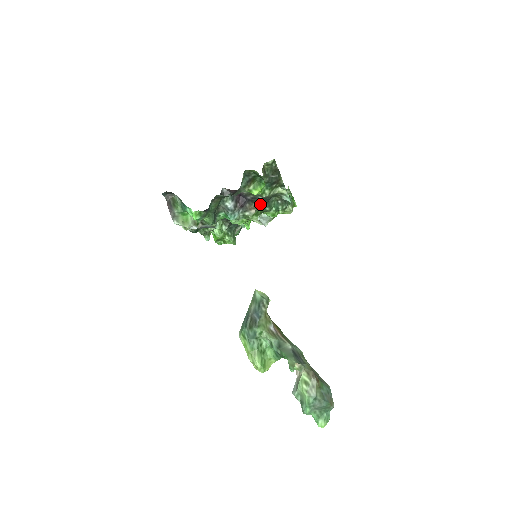
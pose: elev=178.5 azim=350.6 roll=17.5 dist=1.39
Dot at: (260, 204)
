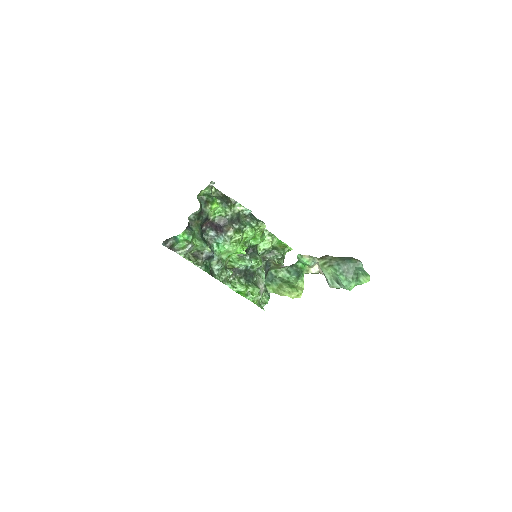
Dot at: (234, 225)
